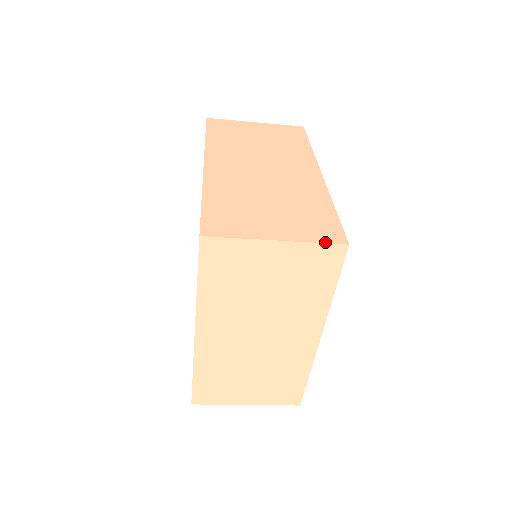
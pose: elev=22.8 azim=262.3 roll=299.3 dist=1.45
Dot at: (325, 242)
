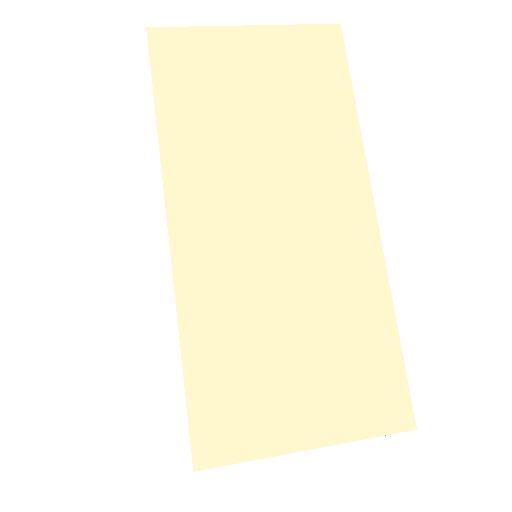
Dot at: (382, 434)
